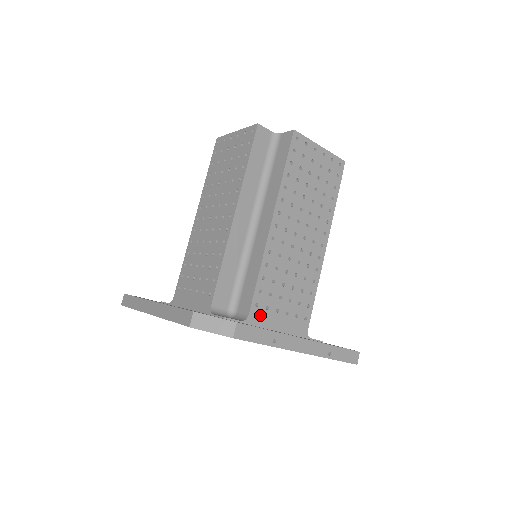
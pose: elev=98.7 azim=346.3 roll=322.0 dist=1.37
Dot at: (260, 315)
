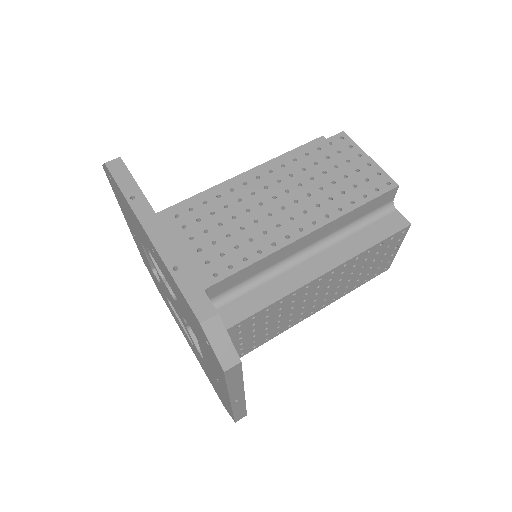
Dot at: (171, 226)
